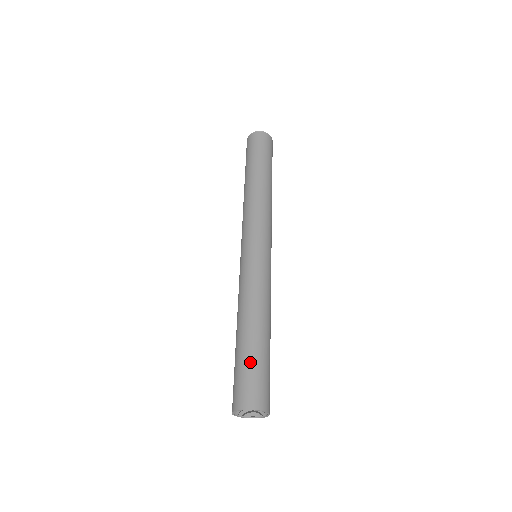
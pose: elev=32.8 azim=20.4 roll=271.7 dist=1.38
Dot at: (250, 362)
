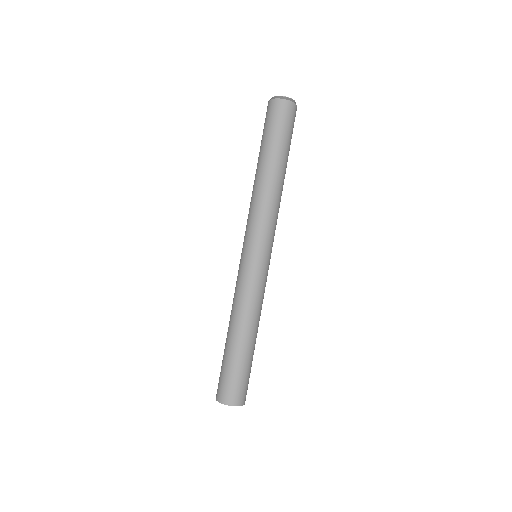
Dot at: (235, 368)
